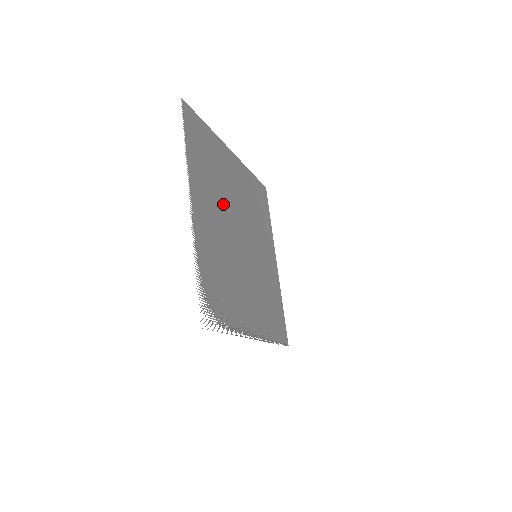
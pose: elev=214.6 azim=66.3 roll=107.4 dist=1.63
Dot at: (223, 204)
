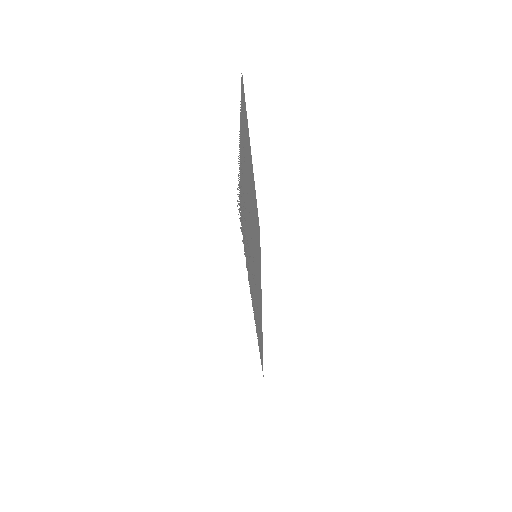
Dot at: (248, 174)
